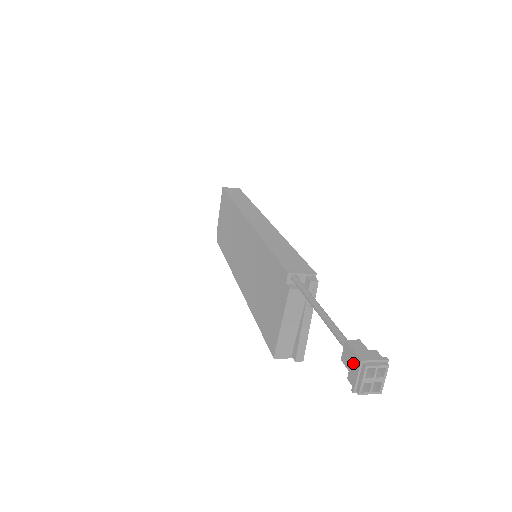
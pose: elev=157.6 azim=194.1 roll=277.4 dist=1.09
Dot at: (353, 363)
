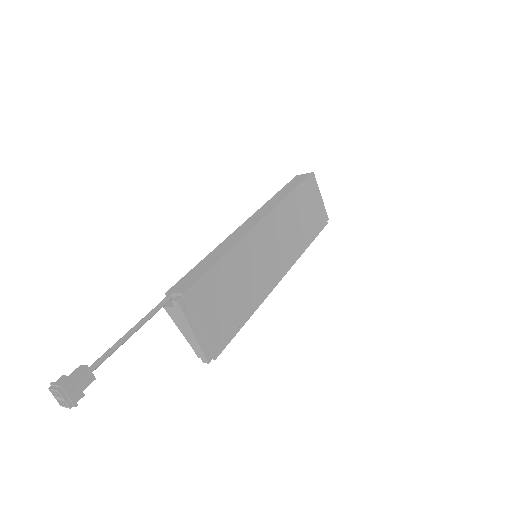
Dot at: occluded
